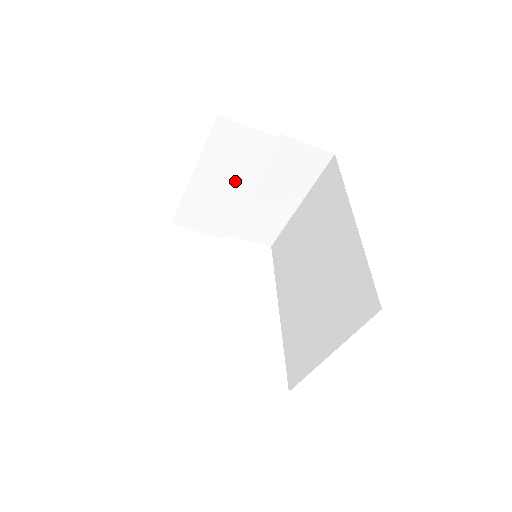
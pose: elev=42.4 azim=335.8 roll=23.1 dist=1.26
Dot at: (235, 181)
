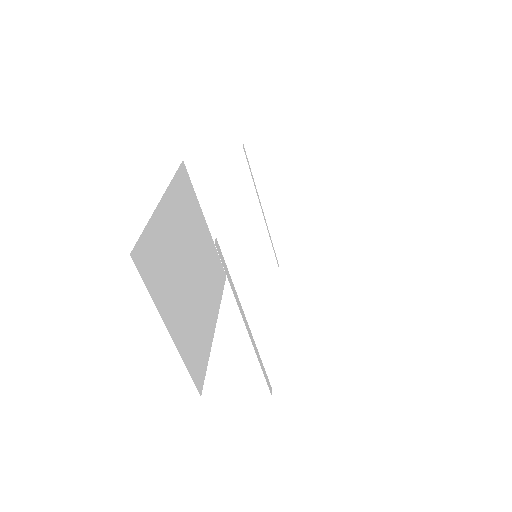
Dot at: (242, 207)
